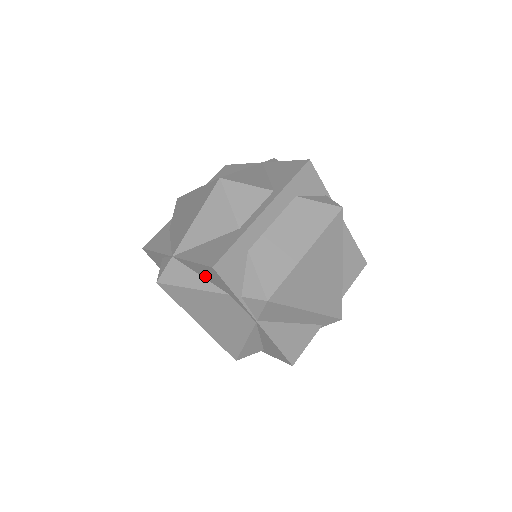
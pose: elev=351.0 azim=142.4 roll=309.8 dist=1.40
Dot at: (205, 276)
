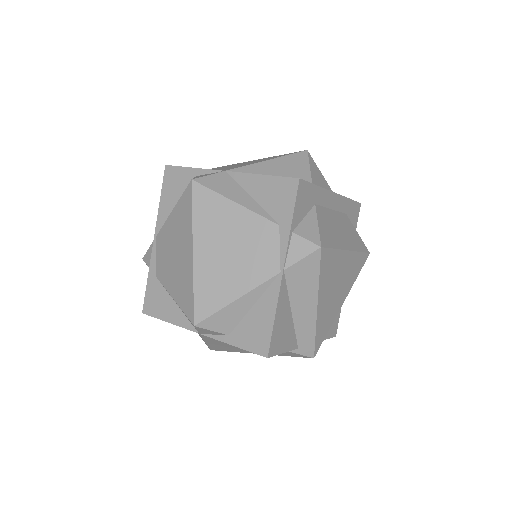
Dot at: (261, 197)
